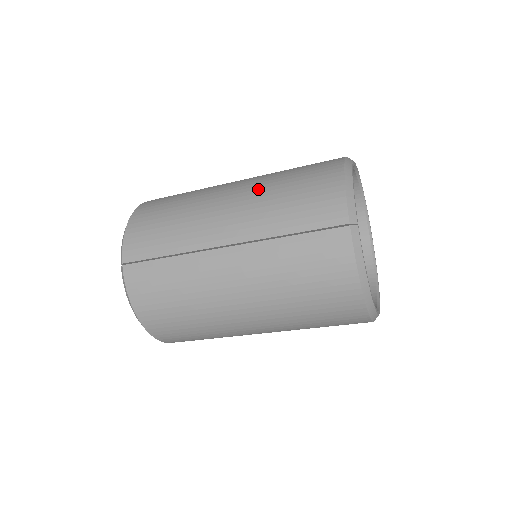
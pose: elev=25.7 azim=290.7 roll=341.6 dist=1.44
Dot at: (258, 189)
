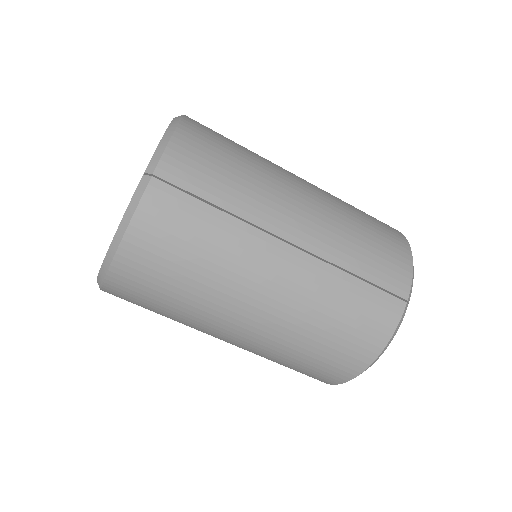
Dot at: (335, 206)
